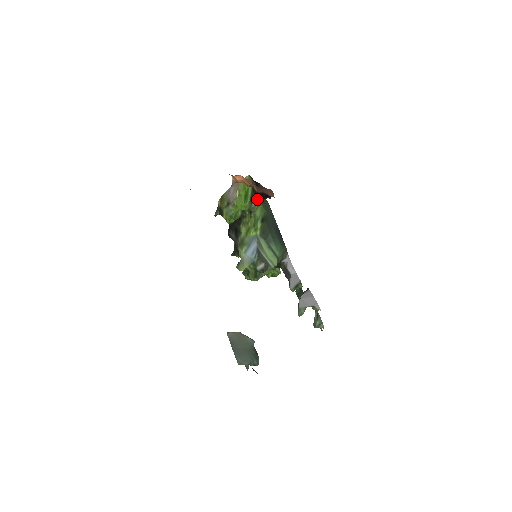
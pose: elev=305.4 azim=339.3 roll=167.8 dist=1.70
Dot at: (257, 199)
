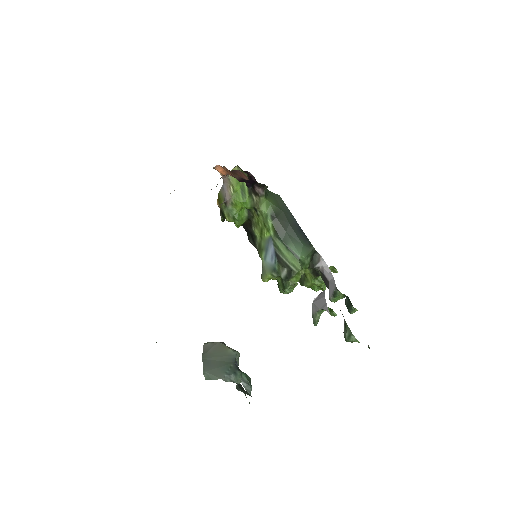
Dot at: (256, 192)
